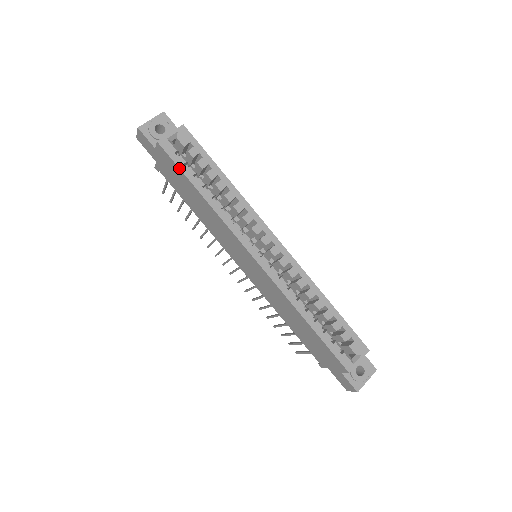
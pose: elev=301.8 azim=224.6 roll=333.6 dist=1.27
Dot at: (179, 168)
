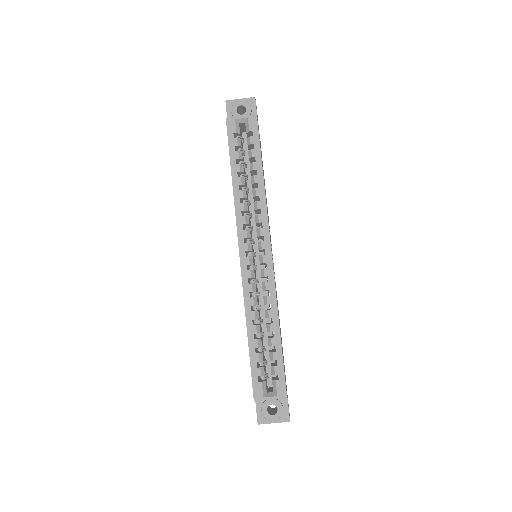
Dot at: (229, 148)
